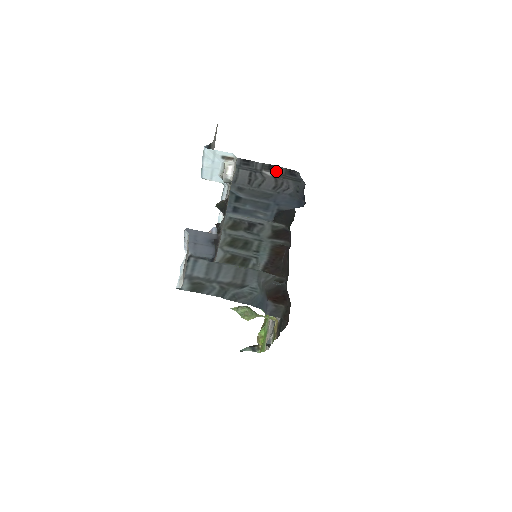
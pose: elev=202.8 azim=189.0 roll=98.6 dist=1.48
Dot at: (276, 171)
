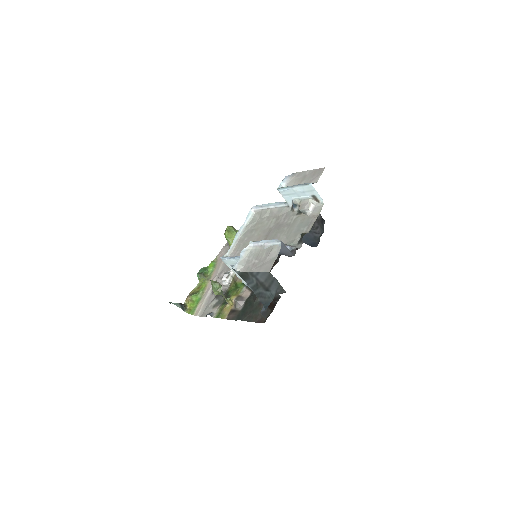
Dot at: occluded
